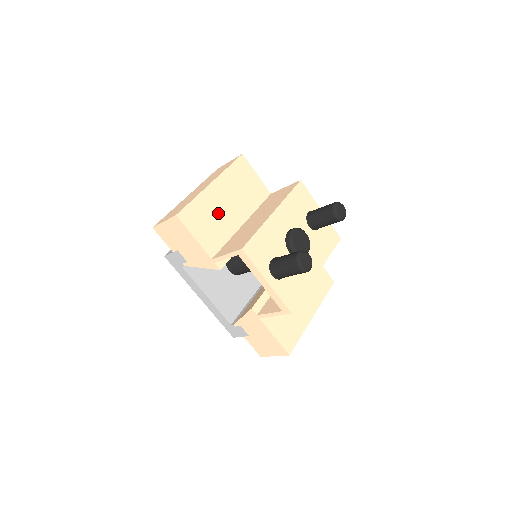
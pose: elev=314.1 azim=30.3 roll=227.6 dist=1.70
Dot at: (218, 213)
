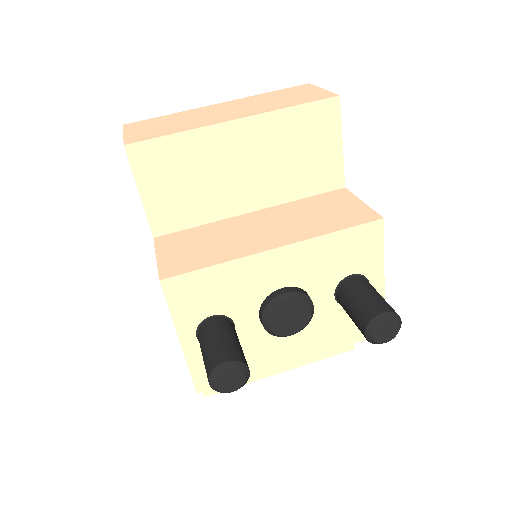
Dot at: (213, 175)
